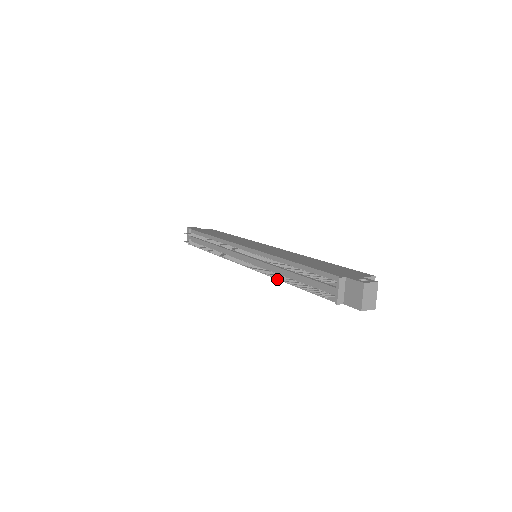
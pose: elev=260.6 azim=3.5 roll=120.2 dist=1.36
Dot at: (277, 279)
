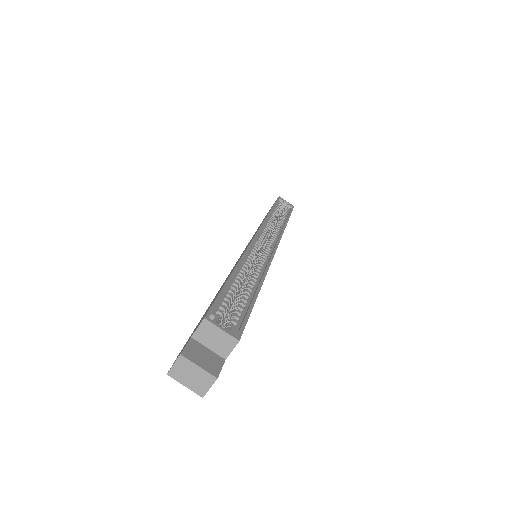
Dot at: occluded
